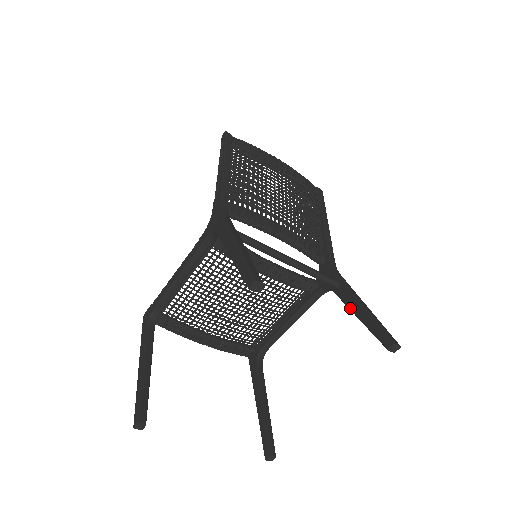
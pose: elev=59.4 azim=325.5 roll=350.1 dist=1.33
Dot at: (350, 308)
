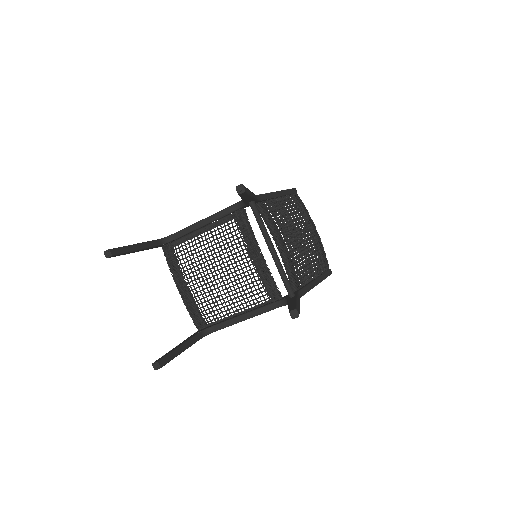
Dot at: (288, 302)
